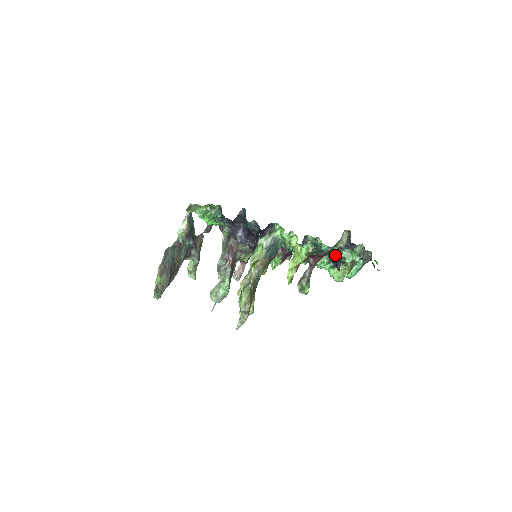
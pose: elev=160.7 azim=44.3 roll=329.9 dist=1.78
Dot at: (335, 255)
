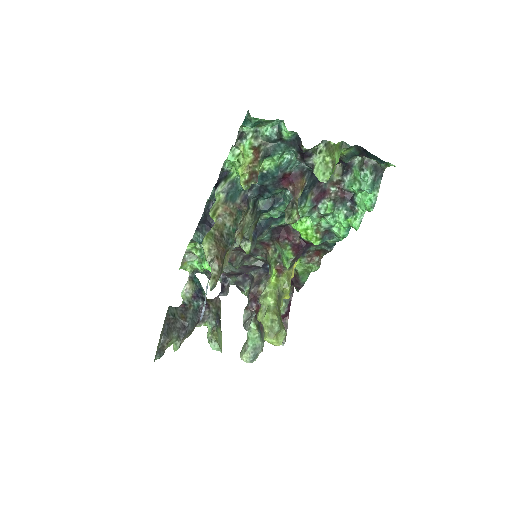
Dot at: (285, 130)
